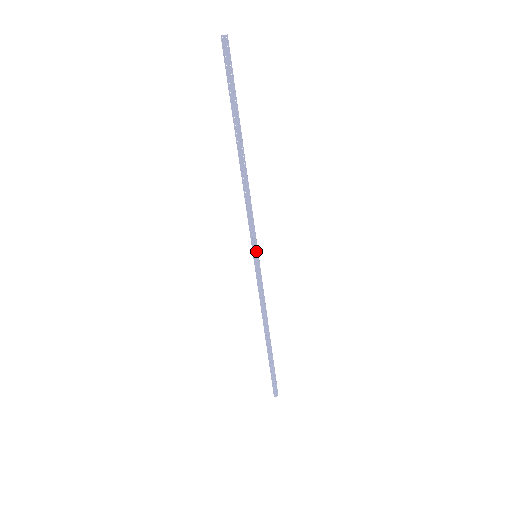
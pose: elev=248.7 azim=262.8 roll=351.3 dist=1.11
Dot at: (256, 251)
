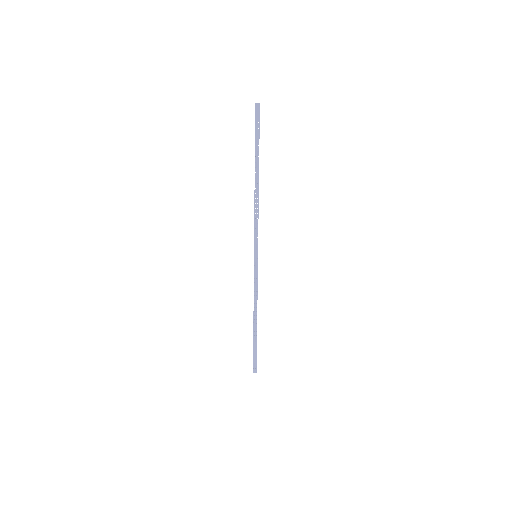
Dot at: (257, 252)
